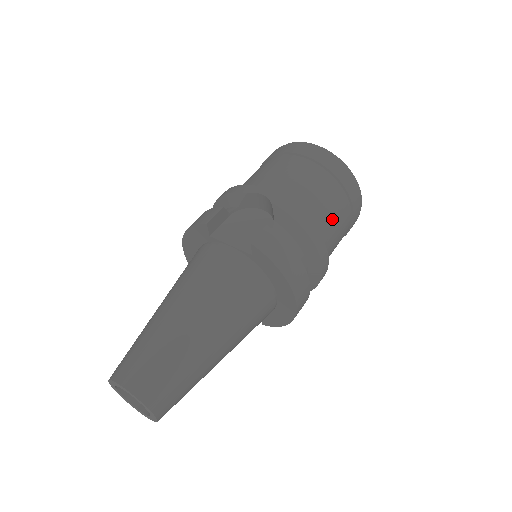
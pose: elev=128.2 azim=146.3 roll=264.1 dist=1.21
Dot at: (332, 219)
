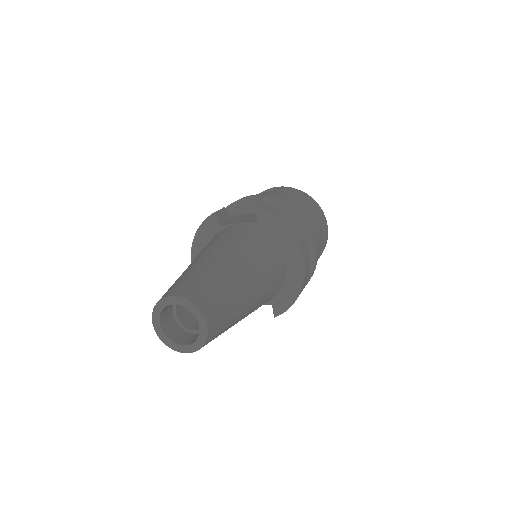
Dot at: (310, 218)
